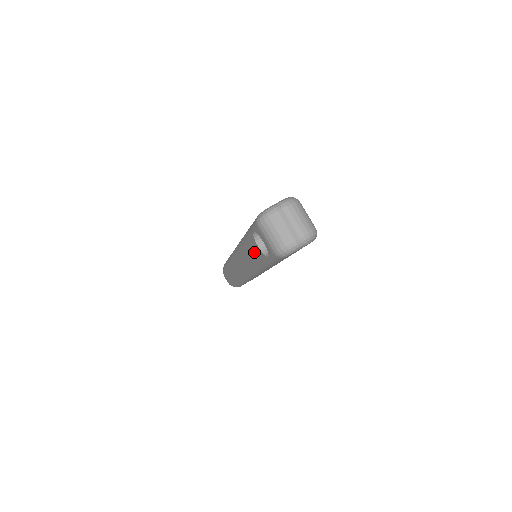
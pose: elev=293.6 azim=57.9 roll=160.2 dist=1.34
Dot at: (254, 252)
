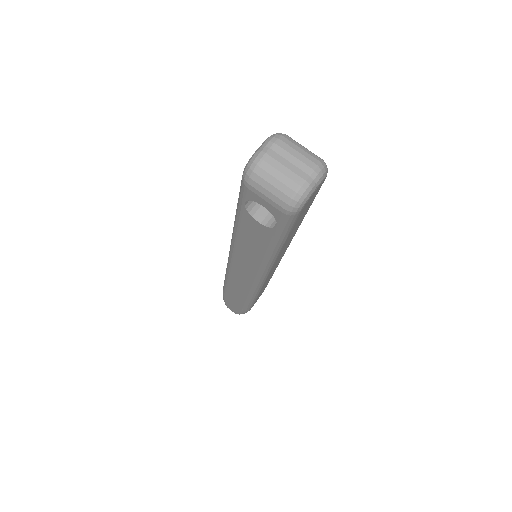
Dot at: (255, 236)
